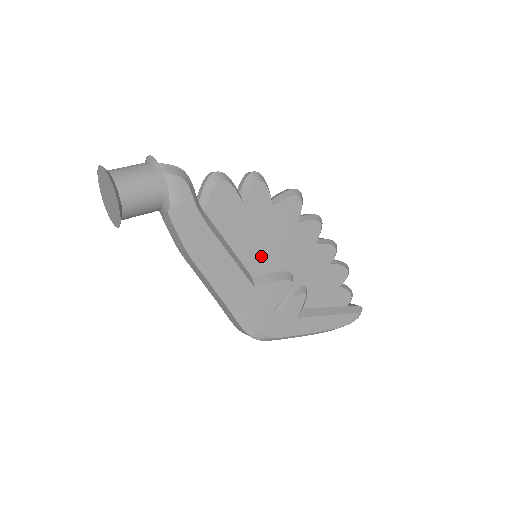
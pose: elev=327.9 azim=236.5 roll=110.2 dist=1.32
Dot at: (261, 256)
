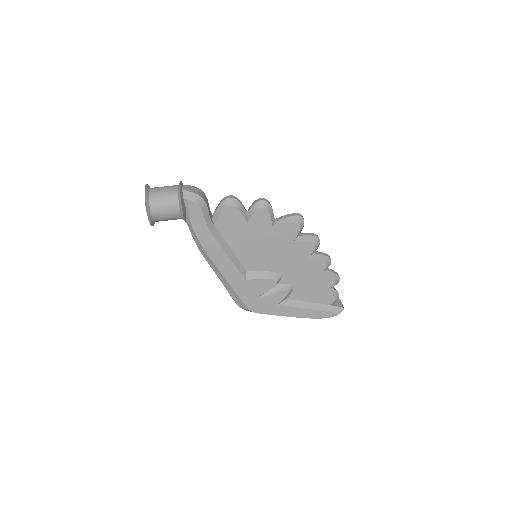
Dot at: (256, 259)
